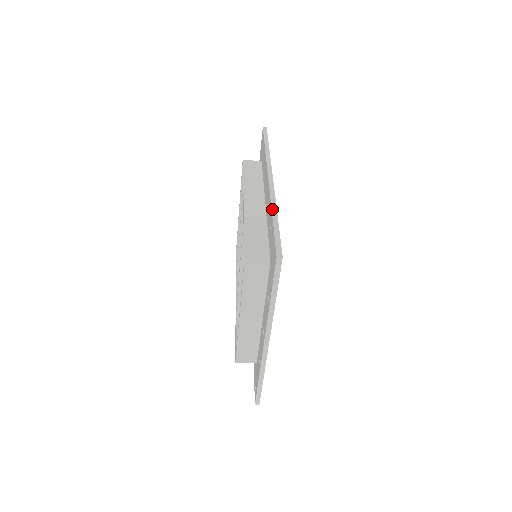
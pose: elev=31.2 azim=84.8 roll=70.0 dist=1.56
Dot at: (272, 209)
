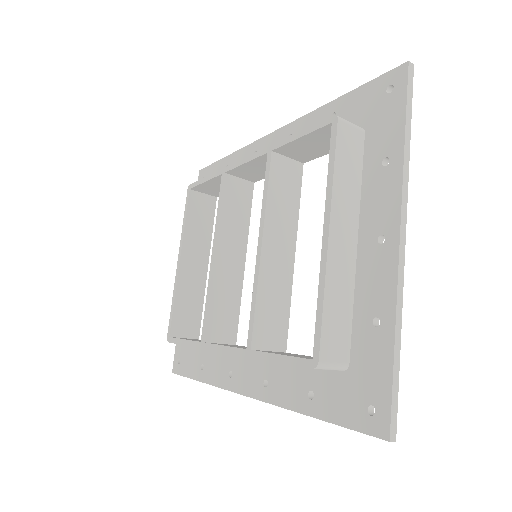
Dot at: (325, 105)
